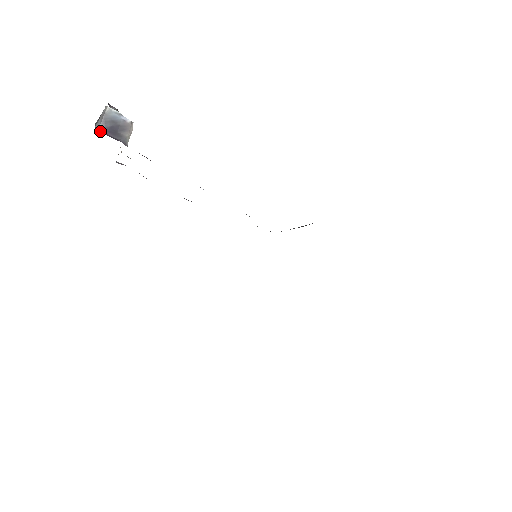
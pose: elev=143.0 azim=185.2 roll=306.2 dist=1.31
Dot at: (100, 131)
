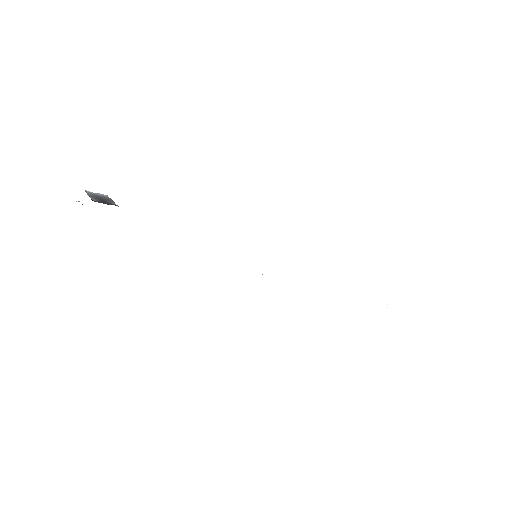
Dot at: (98, 201)
